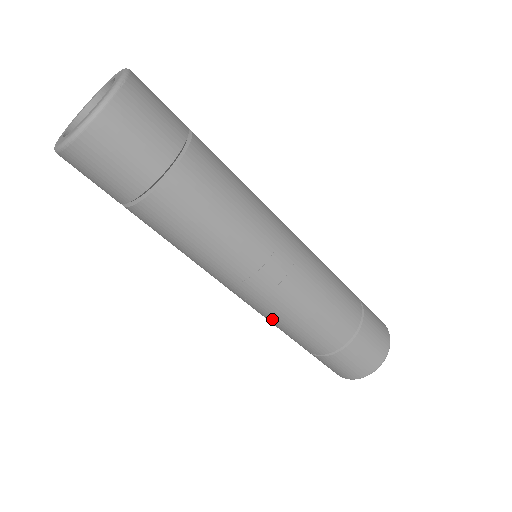
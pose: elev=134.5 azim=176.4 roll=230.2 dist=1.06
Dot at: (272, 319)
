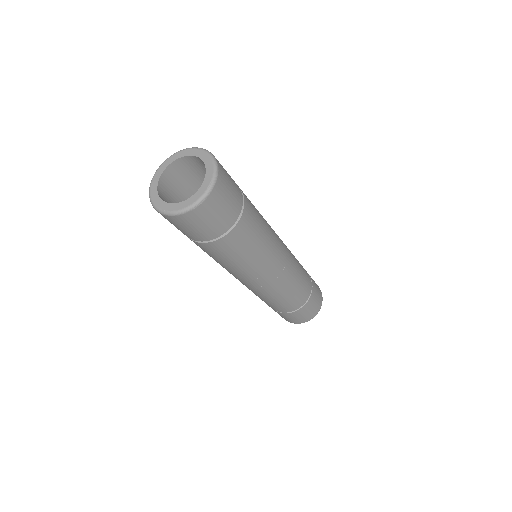
Dot at: (279, 293)
